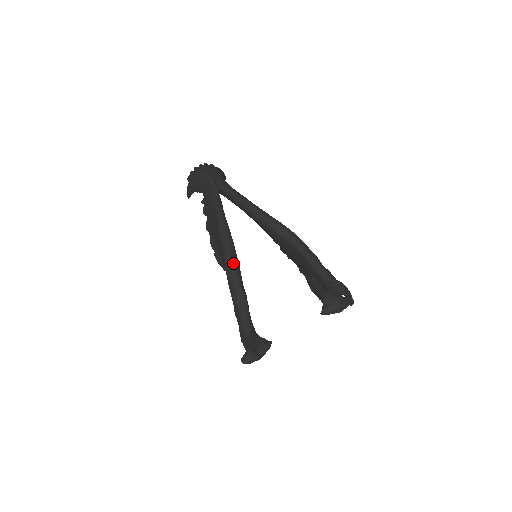
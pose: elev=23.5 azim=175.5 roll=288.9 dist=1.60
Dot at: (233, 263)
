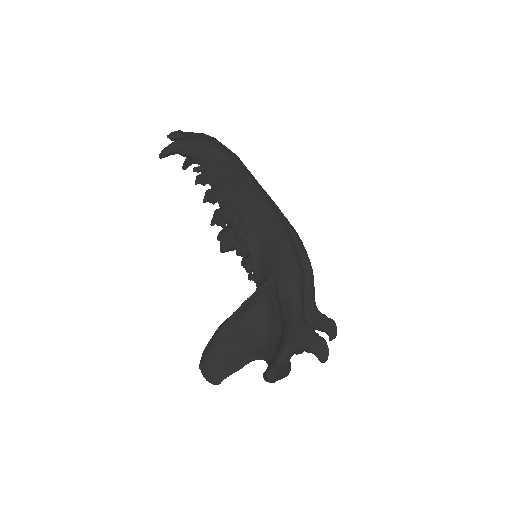
Dot at: (292, 238)
